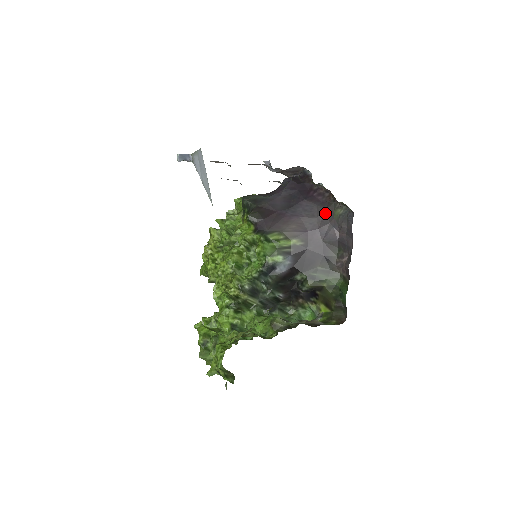
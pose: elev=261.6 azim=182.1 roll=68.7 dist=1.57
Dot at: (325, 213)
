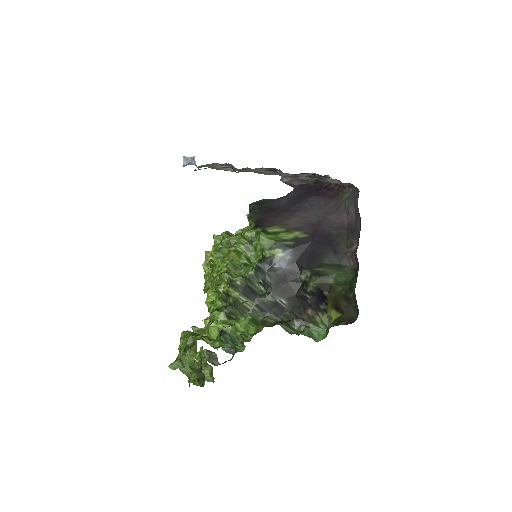
Dot at: (332, 203)
